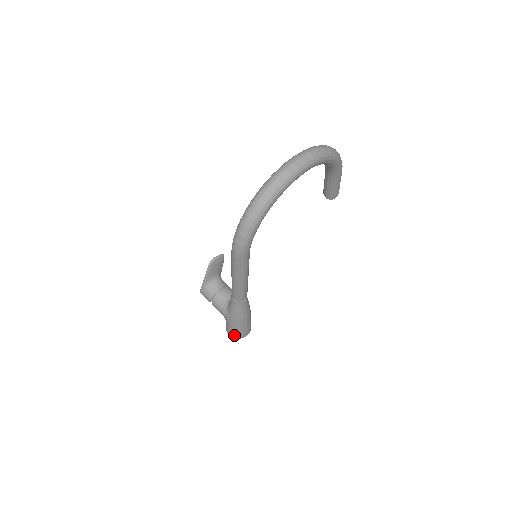
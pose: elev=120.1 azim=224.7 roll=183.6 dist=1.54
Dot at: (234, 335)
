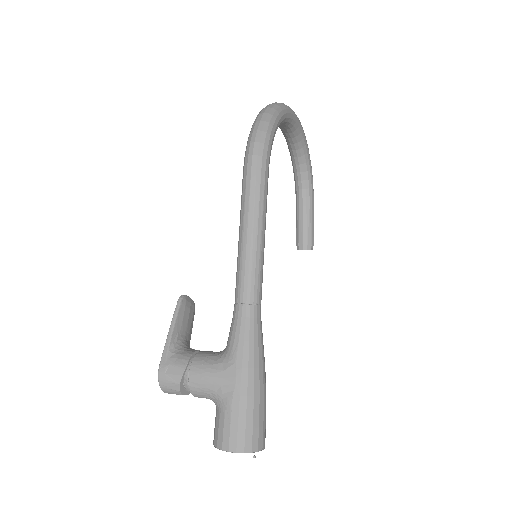
Dot at: (241, 438)
